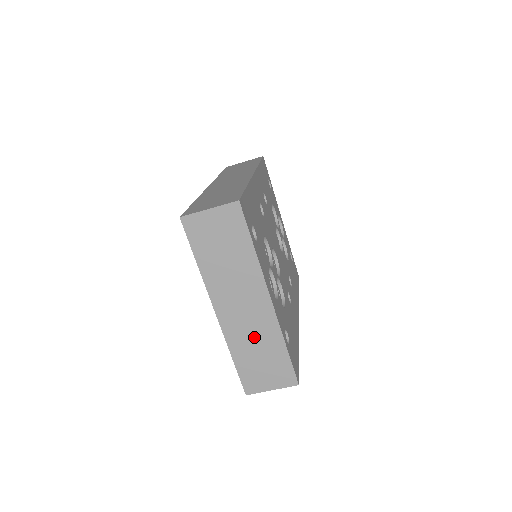
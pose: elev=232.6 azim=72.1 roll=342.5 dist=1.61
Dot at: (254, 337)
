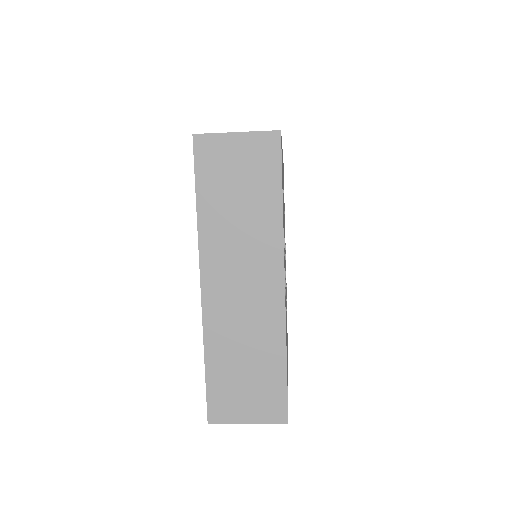
Dot at: (245, 335)
